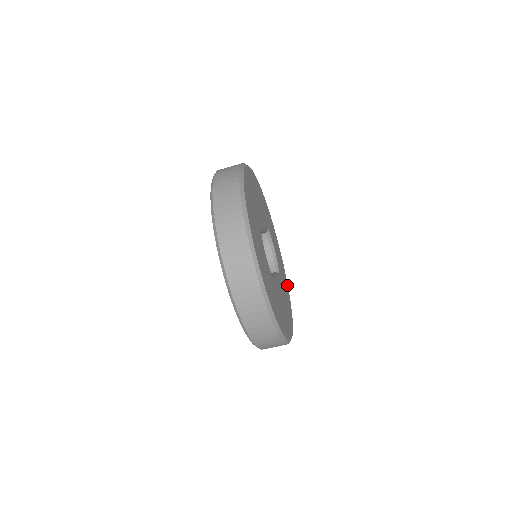
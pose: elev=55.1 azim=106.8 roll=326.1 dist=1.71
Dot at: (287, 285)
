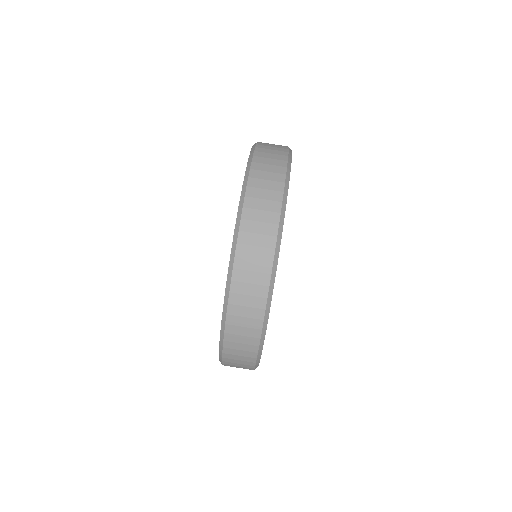
Dot at: occluded
